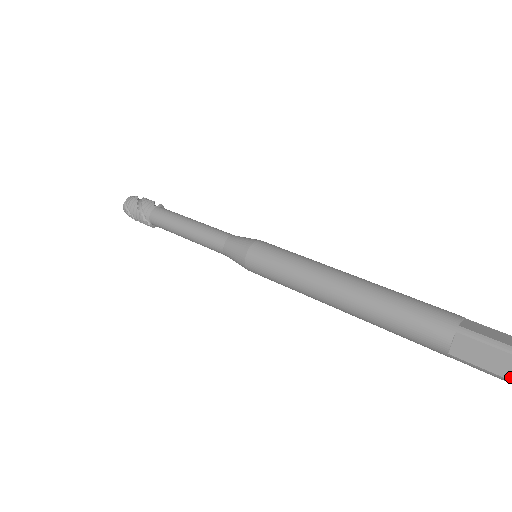
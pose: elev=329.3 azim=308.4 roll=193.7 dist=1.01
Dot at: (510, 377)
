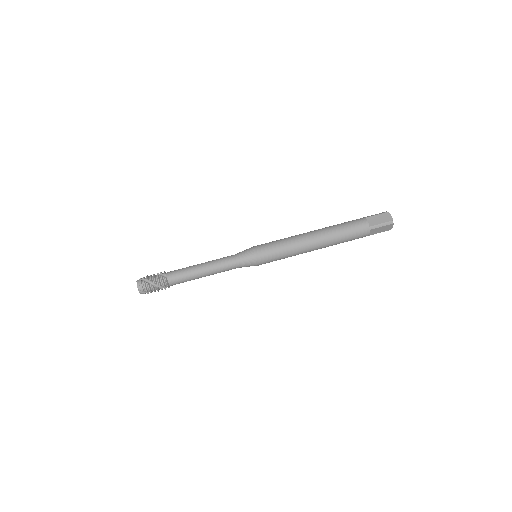
Dot at: occluded
